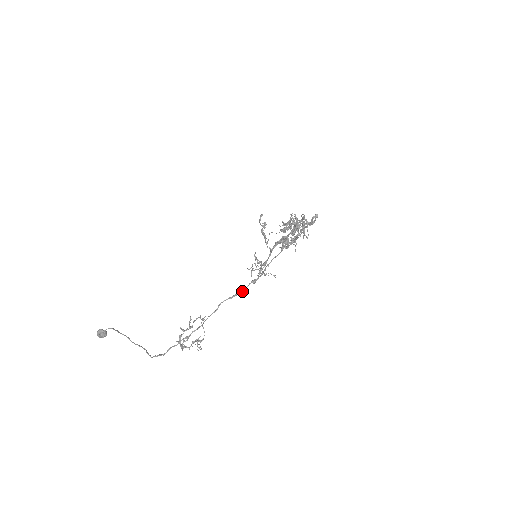
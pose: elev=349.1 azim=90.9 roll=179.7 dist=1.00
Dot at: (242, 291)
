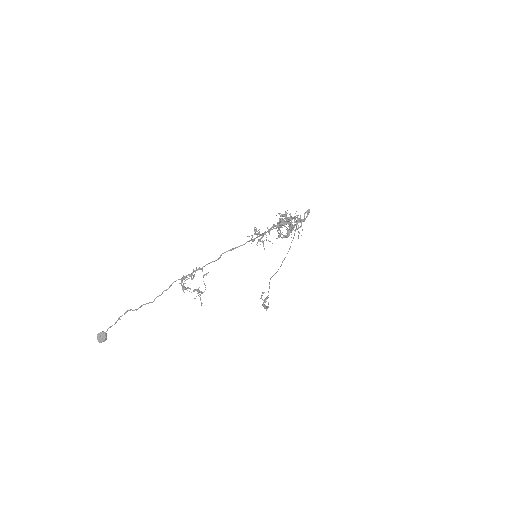
Dot at: (242, 245)
